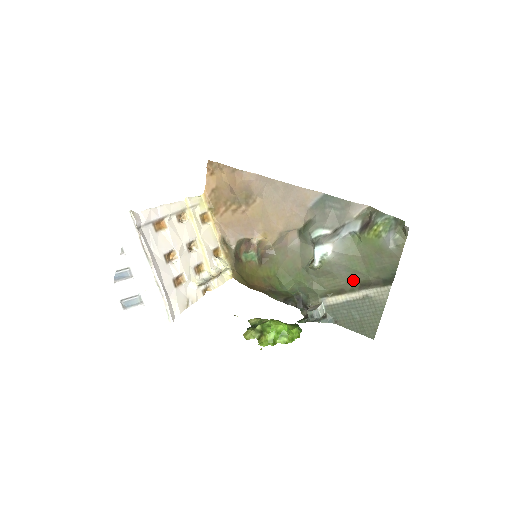
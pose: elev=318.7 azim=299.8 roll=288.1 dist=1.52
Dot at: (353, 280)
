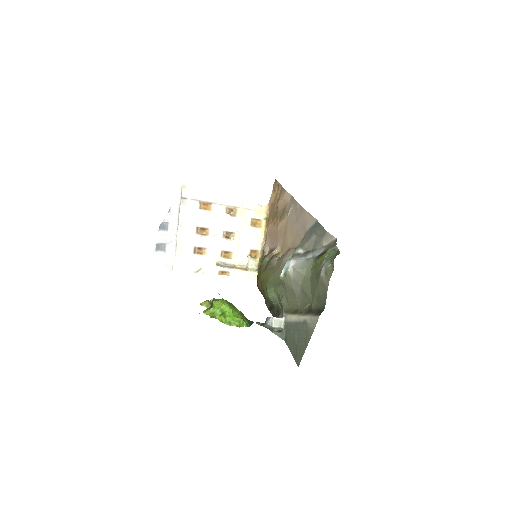
Dot at: (304, 303)
